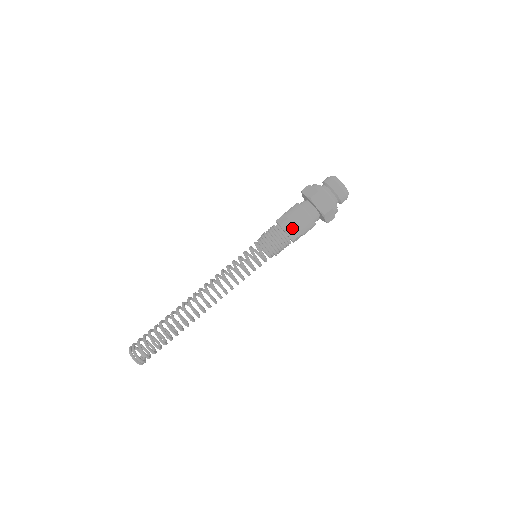
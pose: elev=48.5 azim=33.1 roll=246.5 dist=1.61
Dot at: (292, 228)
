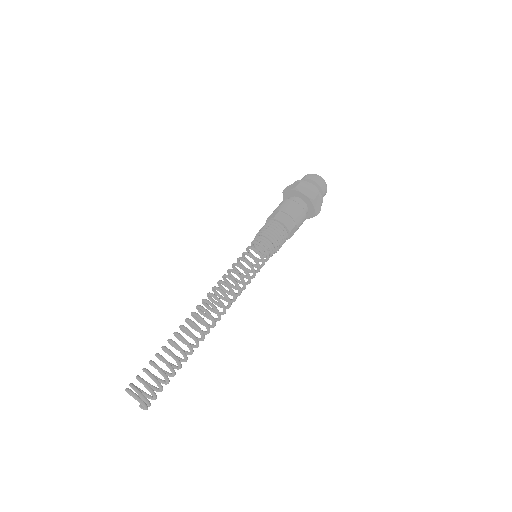
Dot at: (286, 217)
